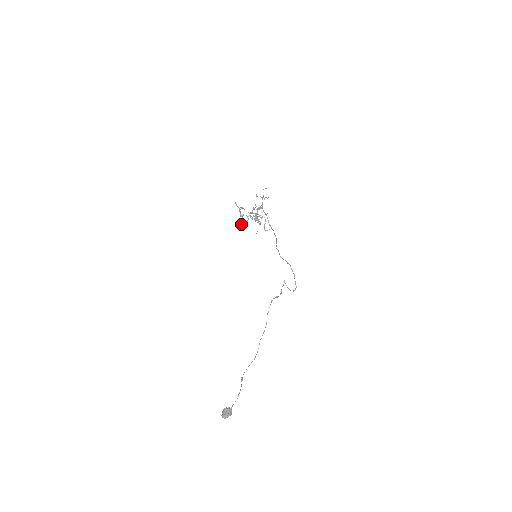
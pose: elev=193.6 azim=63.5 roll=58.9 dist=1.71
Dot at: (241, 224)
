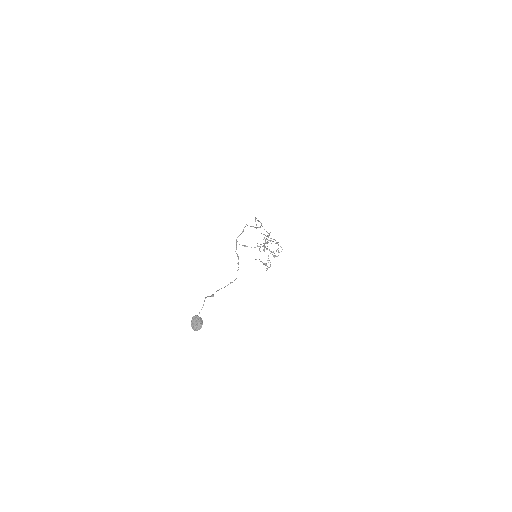
Dot at: occluded
